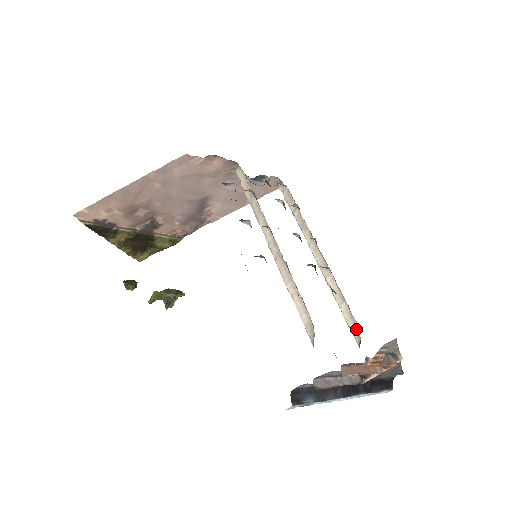
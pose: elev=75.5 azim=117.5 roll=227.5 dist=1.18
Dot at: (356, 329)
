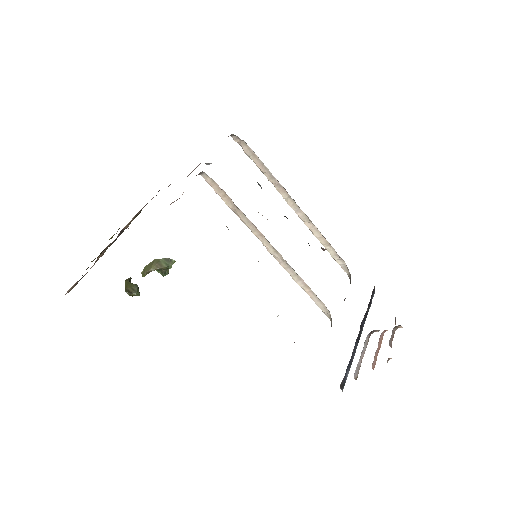
Dot at: (345, 266)
